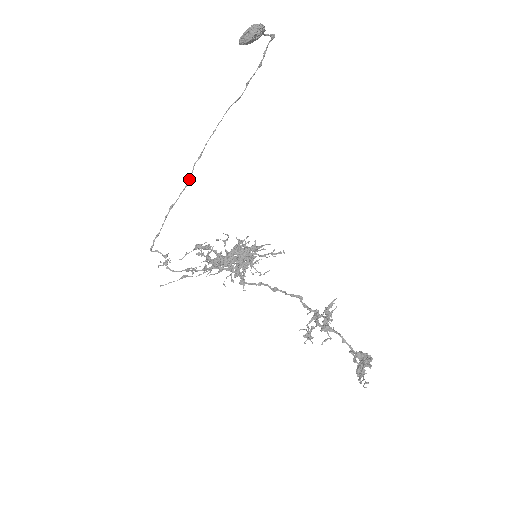
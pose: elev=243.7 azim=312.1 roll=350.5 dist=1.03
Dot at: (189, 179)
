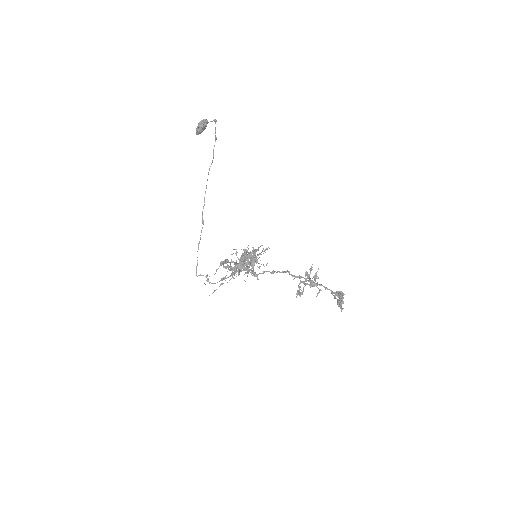
Dot at: (202, 223)
